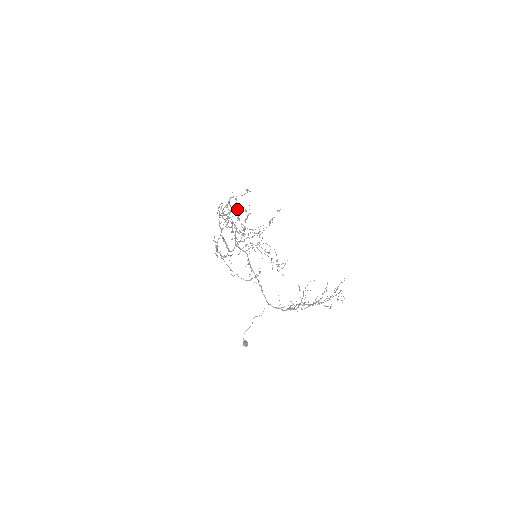
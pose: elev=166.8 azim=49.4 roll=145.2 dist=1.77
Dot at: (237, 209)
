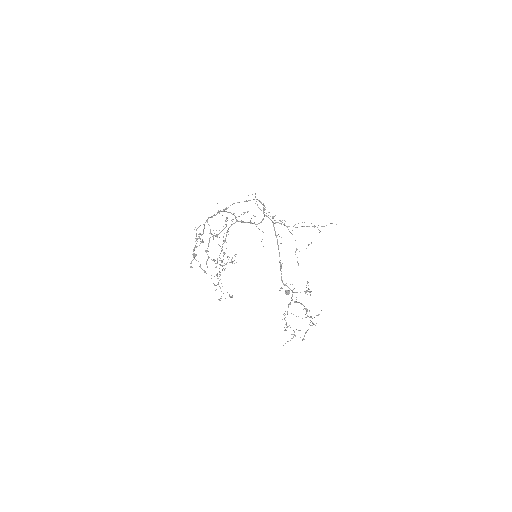
Dot at: occluded
